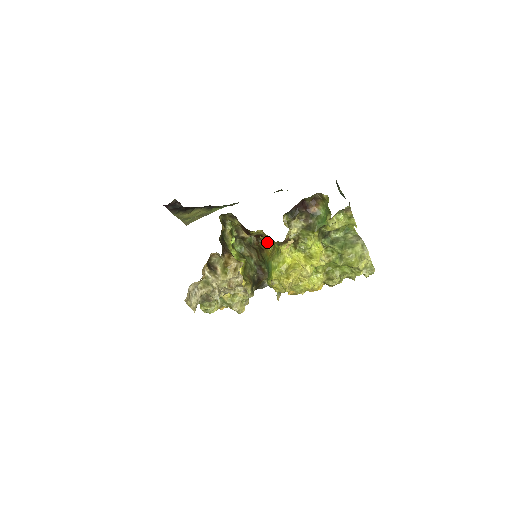
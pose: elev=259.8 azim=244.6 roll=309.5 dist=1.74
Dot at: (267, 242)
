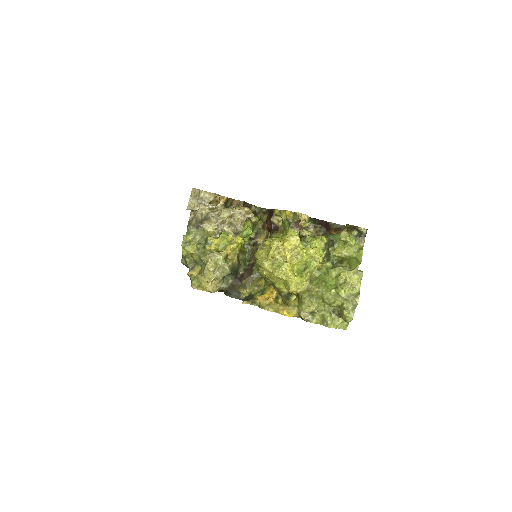
Dot at: occluded
